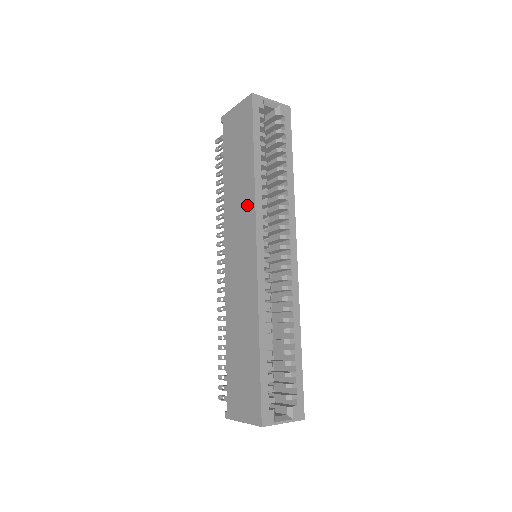
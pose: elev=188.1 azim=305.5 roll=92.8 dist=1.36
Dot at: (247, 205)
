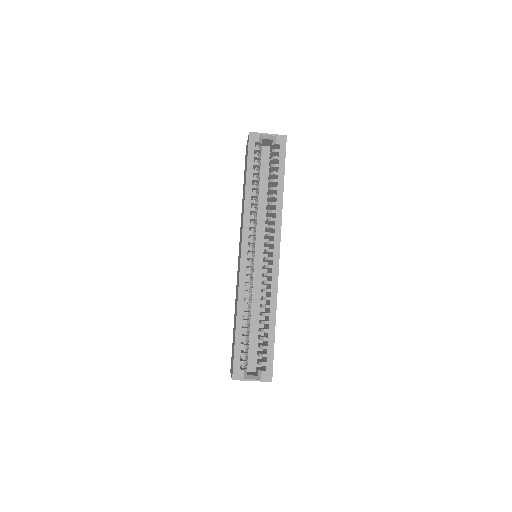
Dot at: (242, 219)
